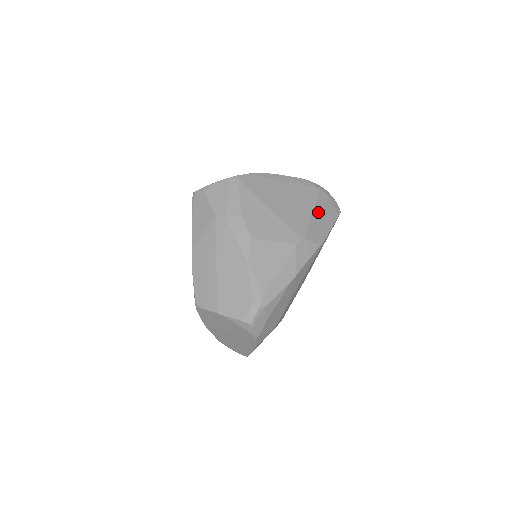
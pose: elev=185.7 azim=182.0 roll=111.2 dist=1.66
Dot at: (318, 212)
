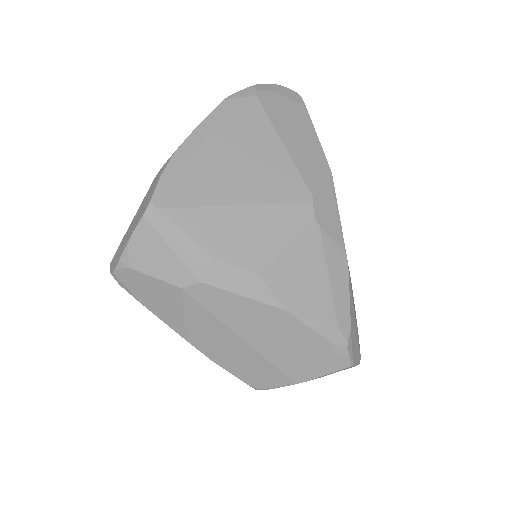
Dot at: (287, 134)
